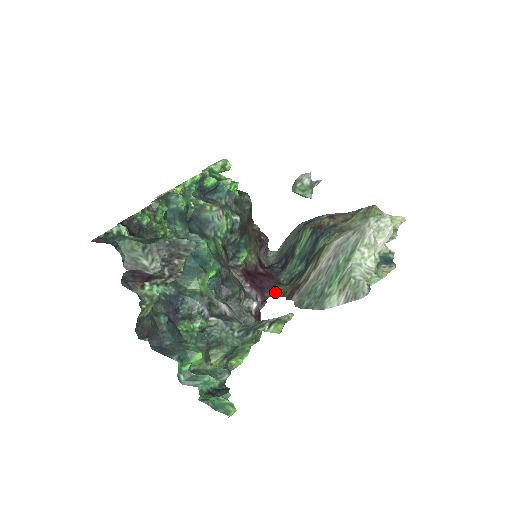
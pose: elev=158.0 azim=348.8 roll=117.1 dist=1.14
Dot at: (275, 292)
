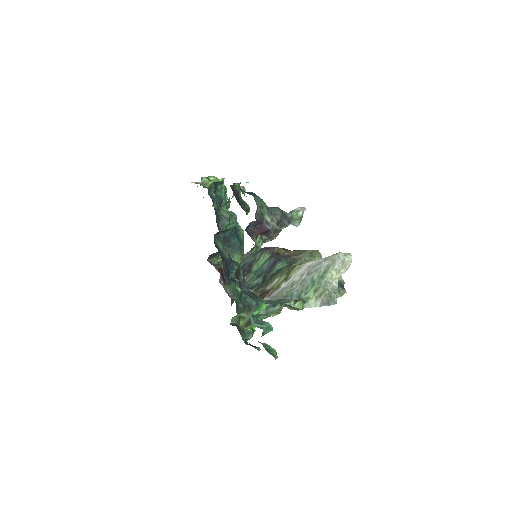
Dot at: occluded
